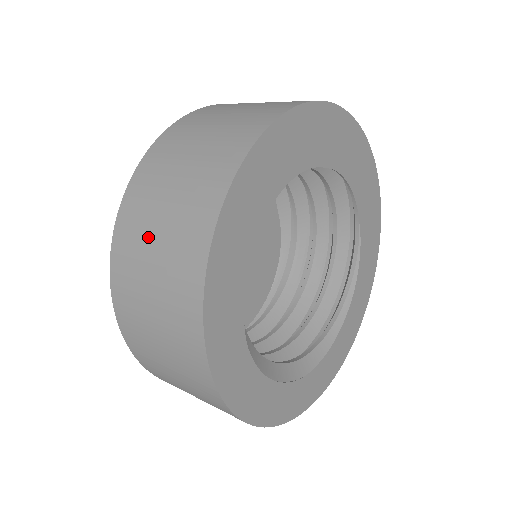
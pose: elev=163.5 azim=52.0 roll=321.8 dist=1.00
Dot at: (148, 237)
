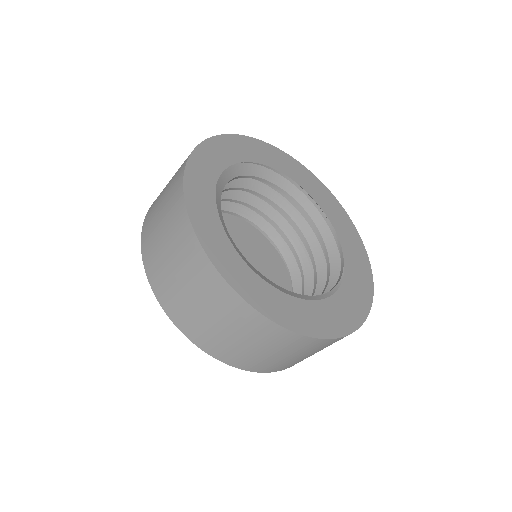
Dot at: occluded
